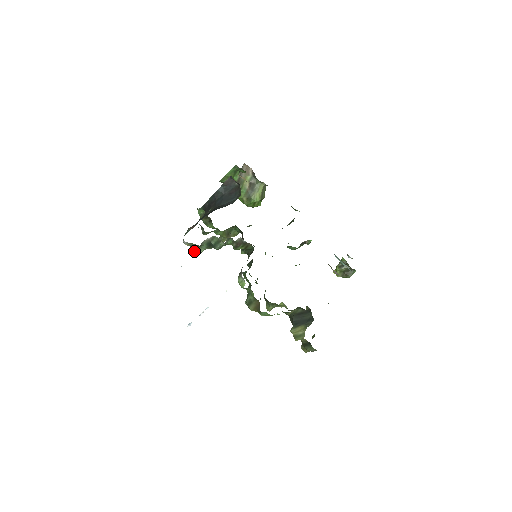
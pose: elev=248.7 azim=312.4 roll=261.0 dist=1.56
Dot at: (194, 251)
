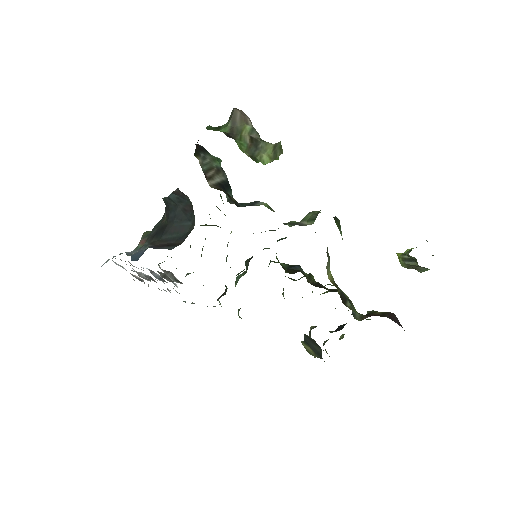
Dot at: occluded
